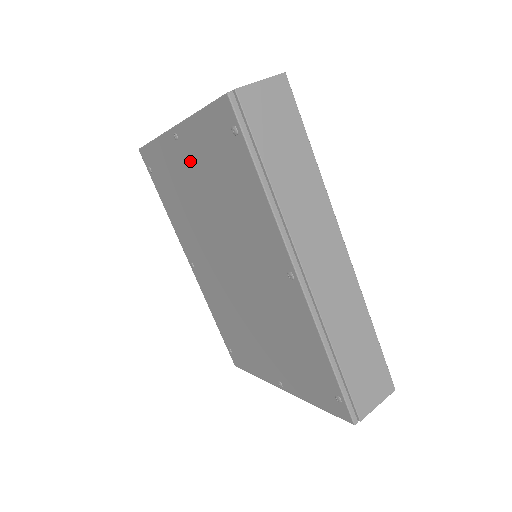
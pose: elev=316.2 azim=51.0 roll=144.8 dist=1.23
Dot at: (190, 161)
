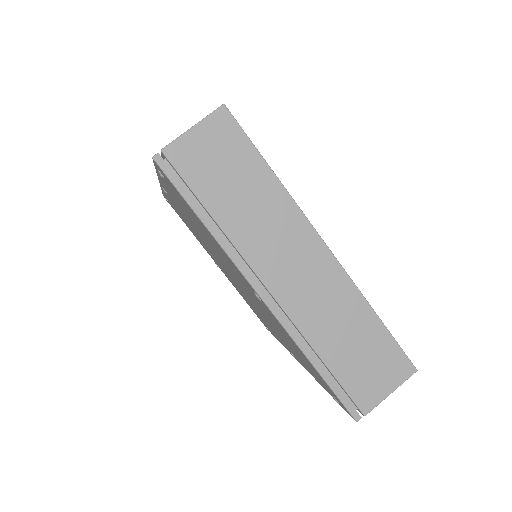
Dot at: (257, 299)
